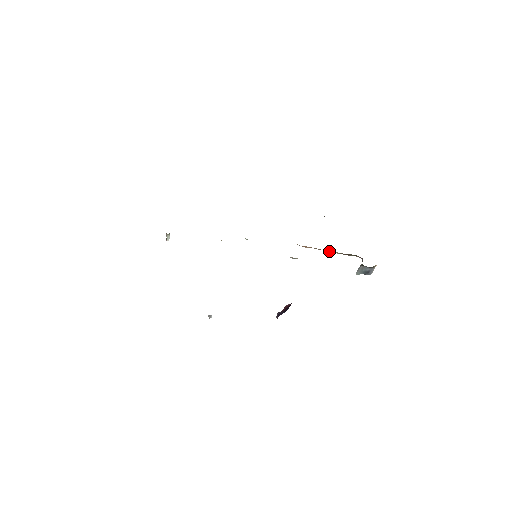
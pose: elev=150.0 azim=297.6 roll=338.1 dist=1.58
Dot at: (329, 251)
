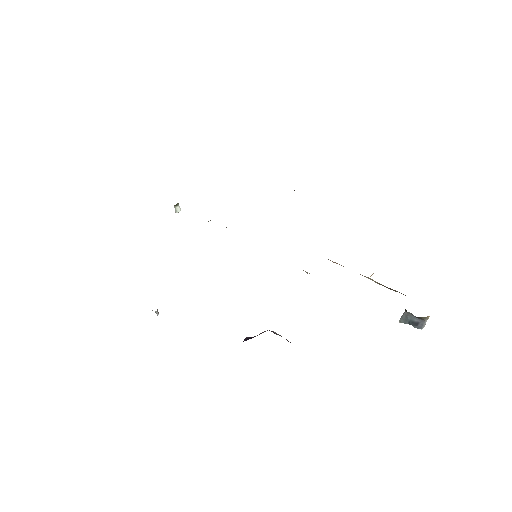
Dot at: (366, 277)
